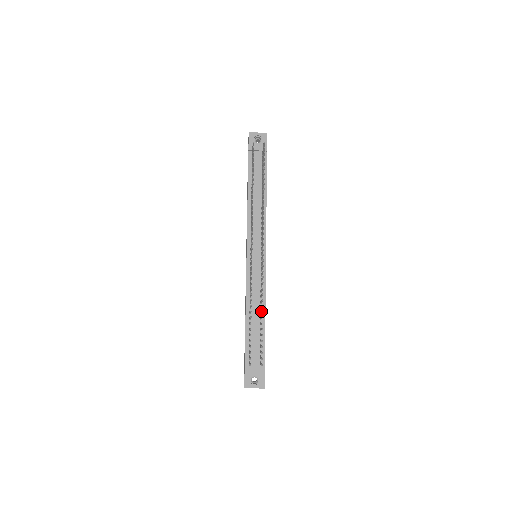
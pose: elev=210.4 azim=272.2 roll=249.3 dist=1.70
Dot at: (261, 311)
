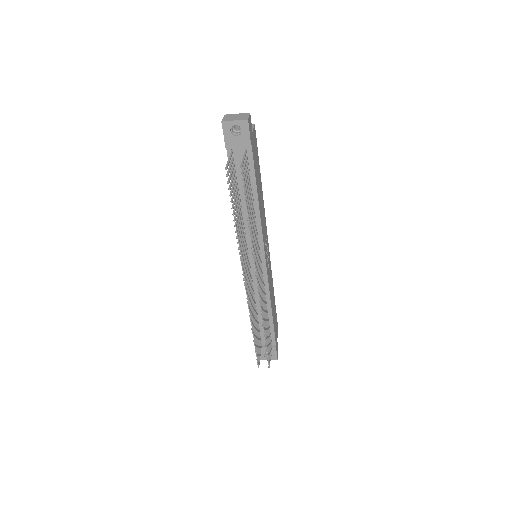
Dot at: occluded
